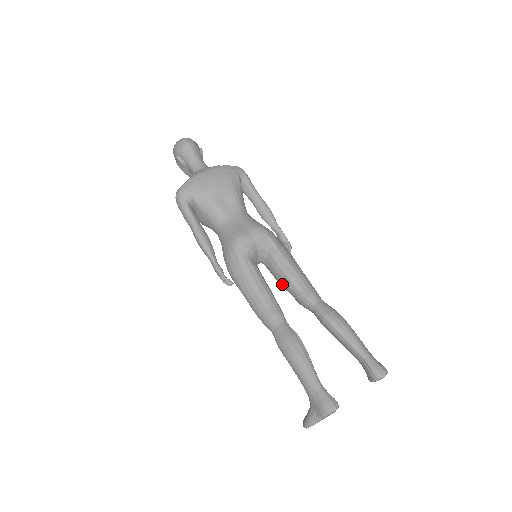
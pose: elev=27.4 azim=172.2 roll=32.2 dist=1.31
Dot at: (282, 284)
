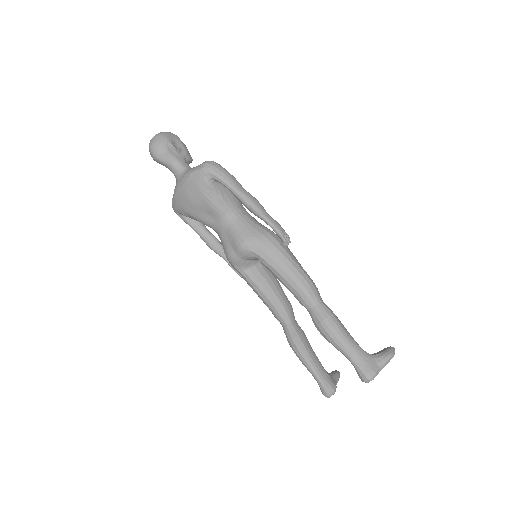
Dot at: occluded
